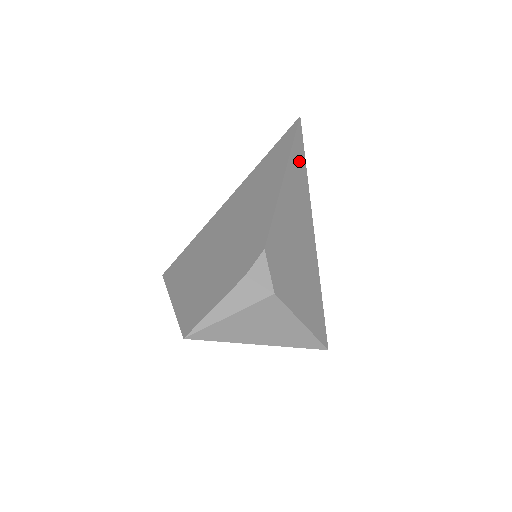
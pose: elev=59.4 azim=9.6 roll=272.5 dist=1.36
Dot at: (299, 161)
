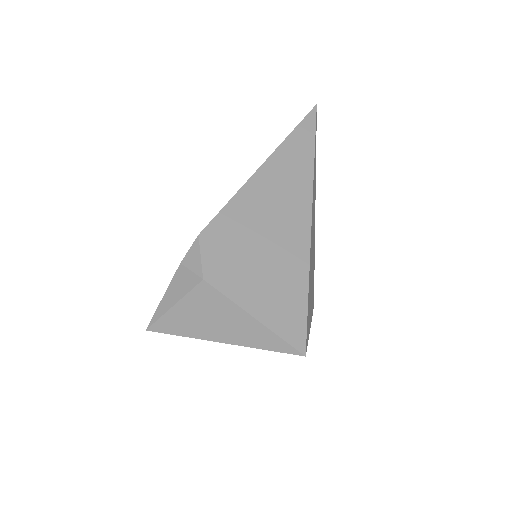
Dot at: (300, 148)
